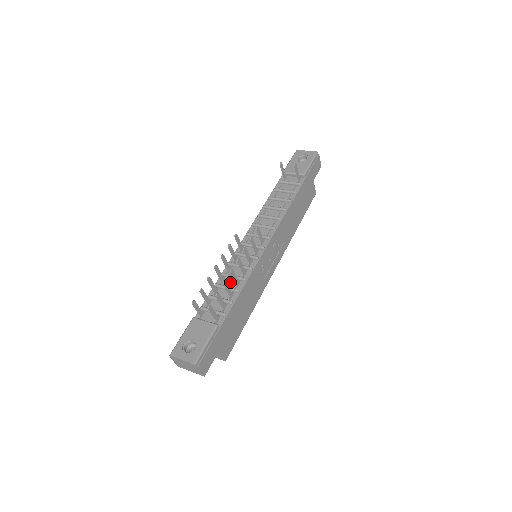
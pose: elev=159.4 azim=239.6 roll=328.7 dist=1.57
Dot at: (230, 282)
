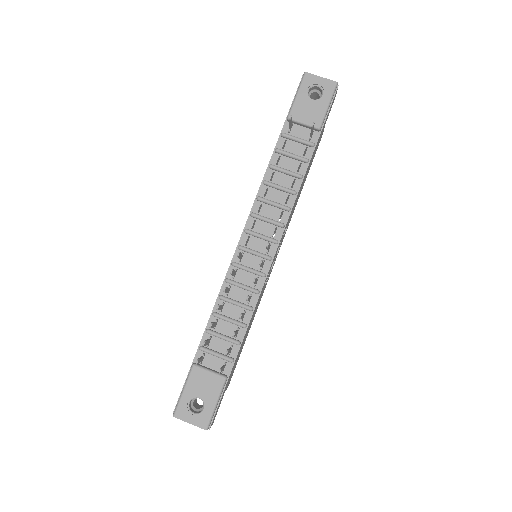
Dot at: (232, 310)
